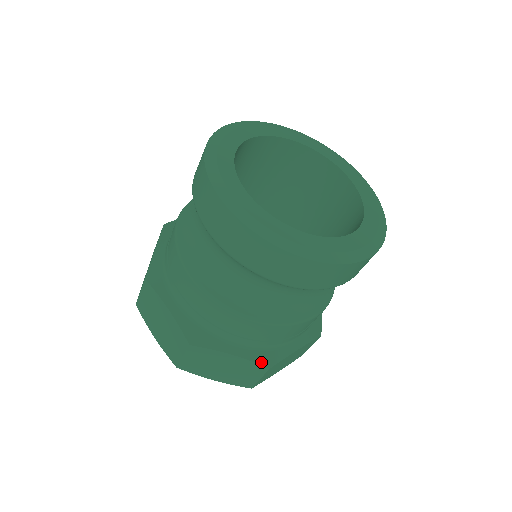
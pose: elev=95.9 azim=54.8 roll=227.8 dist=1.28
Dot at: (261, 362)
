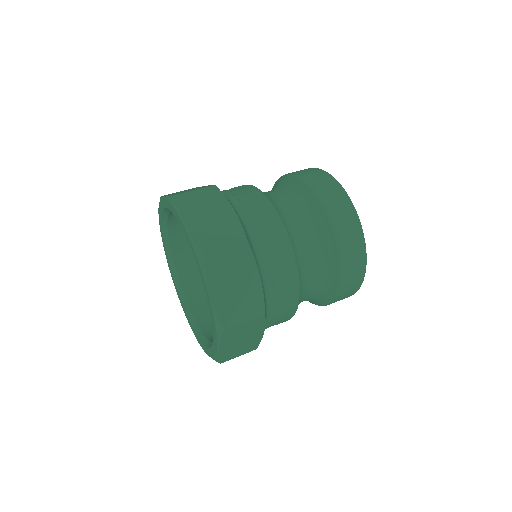
Dot at: (245, 232)
